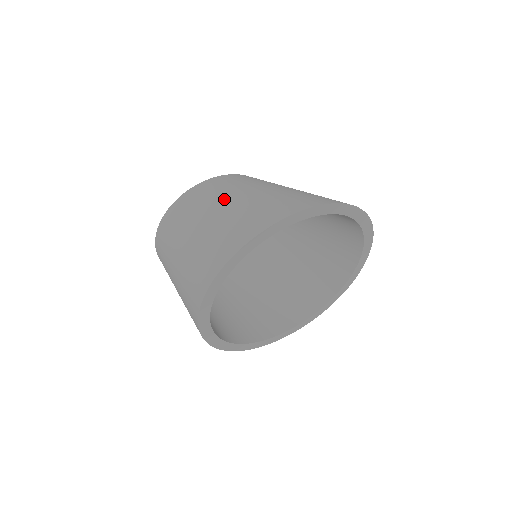
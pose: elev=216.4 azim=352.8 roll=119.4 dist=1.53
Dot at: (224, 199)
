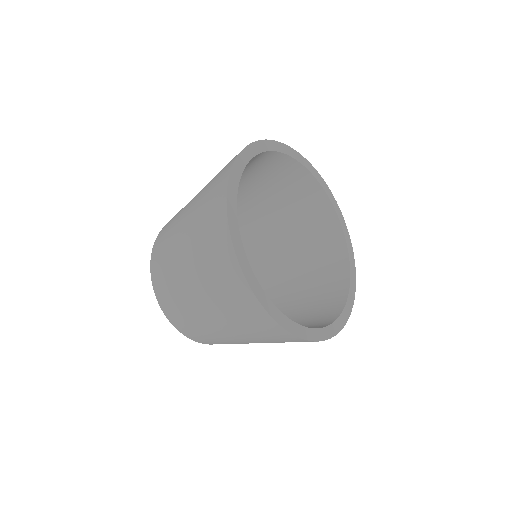
Dot at: occluded
